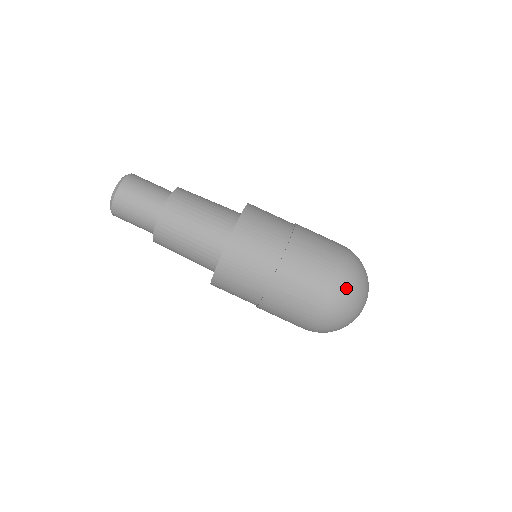
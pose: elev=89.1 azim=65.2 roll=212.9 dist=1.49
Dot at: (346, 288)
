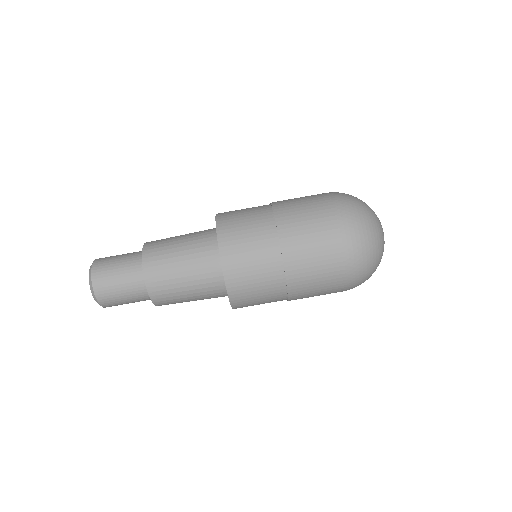
Dot at: (361, 270)
